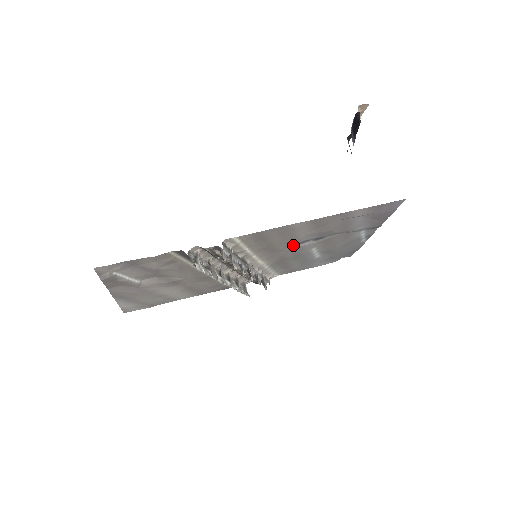
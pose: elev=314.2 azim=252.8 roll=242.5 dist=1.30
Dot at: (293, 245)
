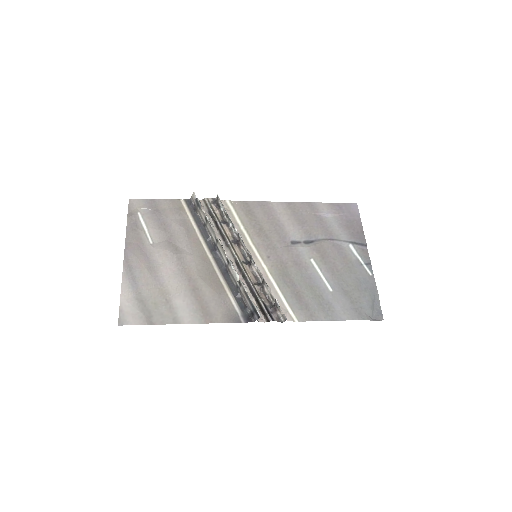
Dot at: (286, 243)
